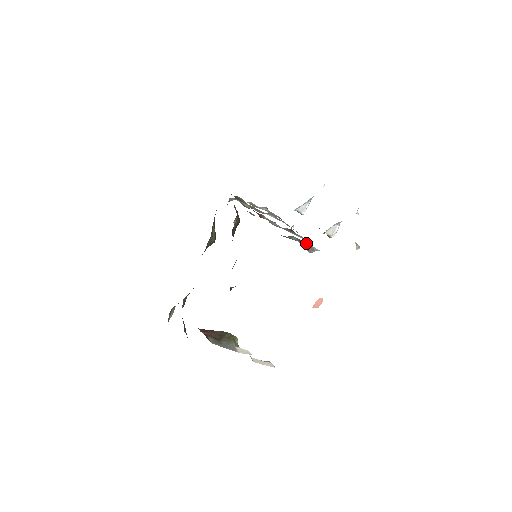
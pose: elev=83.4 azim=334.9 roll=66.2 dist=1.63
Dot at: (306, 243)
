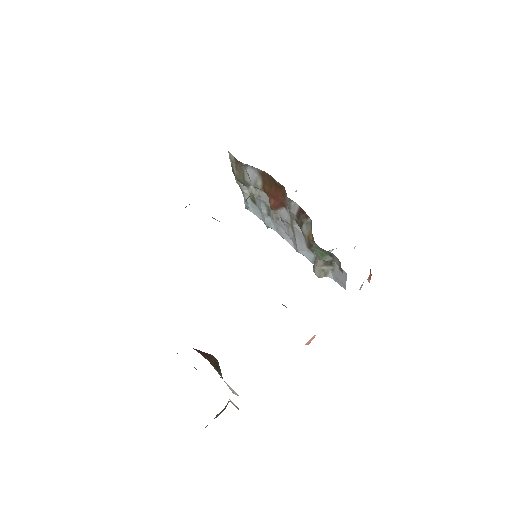
Dot at: (330, 266)
